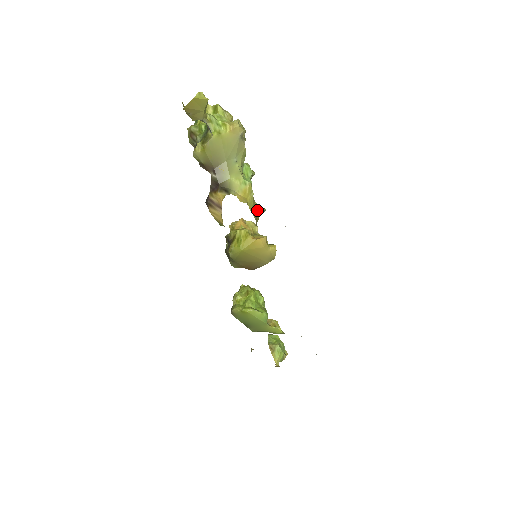
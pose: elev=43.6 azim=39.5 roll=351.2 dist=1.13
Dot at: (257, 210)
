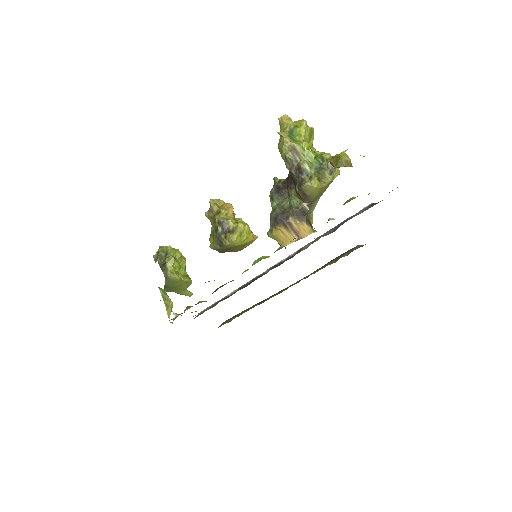
Dot at: occluded
